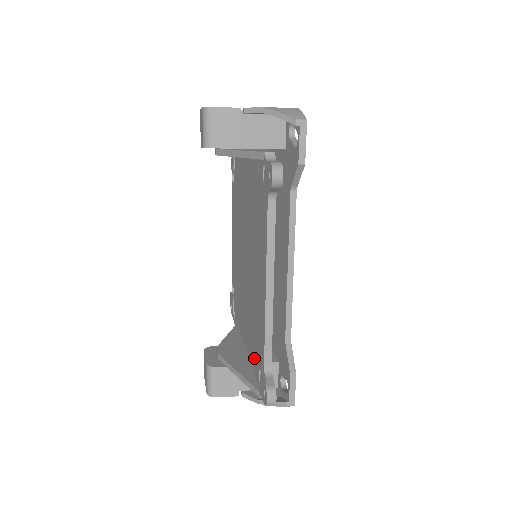
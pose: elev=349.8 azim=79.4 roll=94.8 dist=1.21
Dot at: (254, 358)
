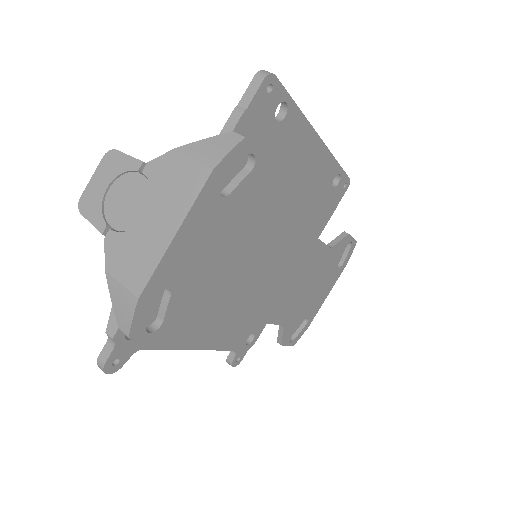
Dot at: occluded
